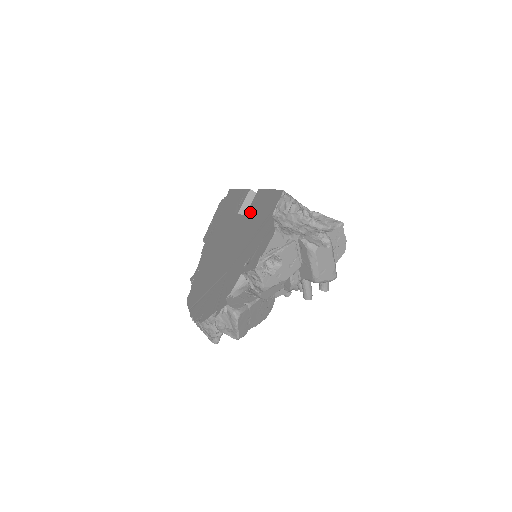
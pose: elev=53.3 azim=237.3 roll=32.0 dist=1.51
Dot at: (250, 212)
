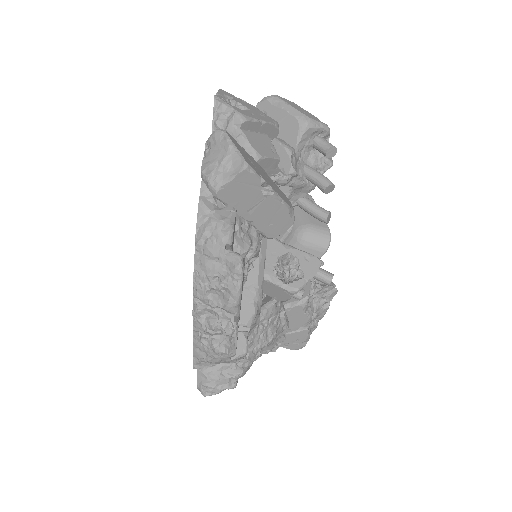
Dot at: occluded
